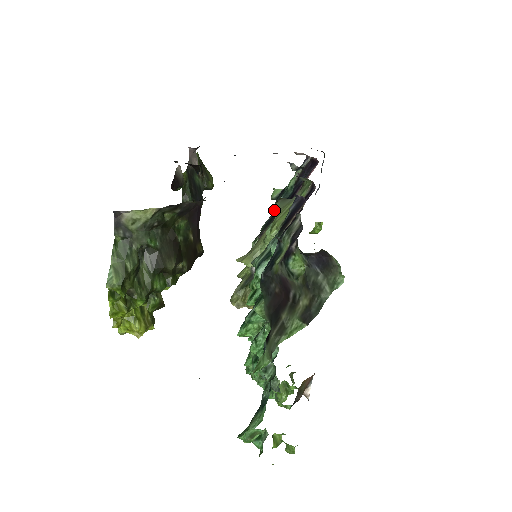
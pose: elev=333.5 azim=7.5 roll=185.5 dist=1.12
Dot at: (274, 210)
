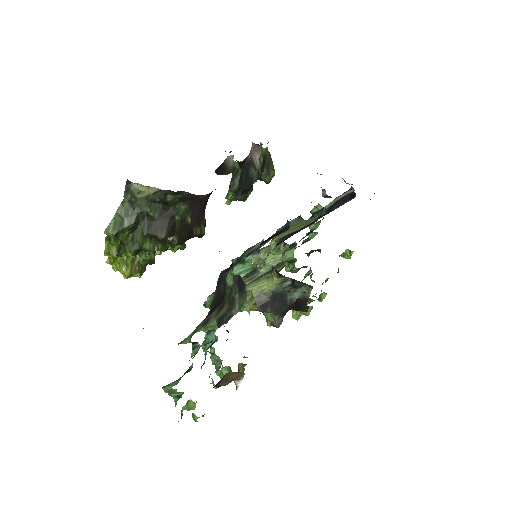
Dot at: occluded
